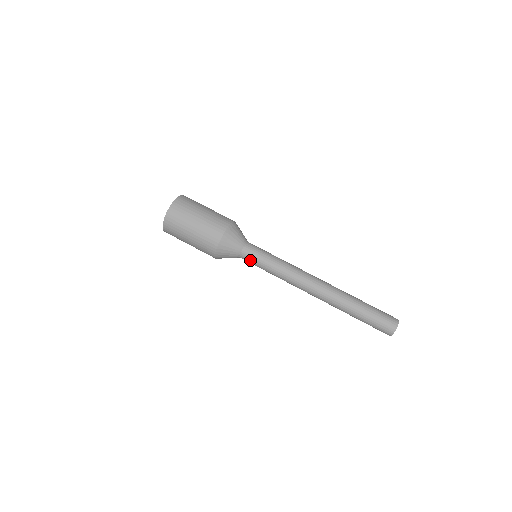
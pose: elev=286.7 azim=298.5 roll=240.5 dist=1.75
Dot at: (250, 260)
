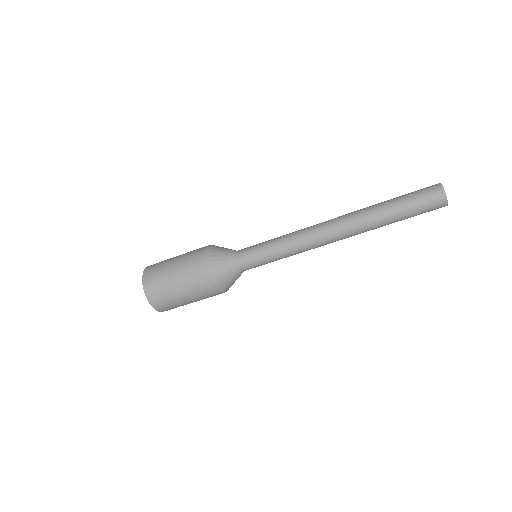
Dot at: occluded
